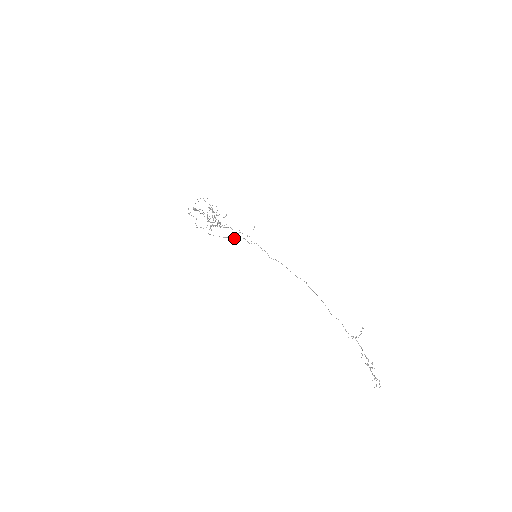
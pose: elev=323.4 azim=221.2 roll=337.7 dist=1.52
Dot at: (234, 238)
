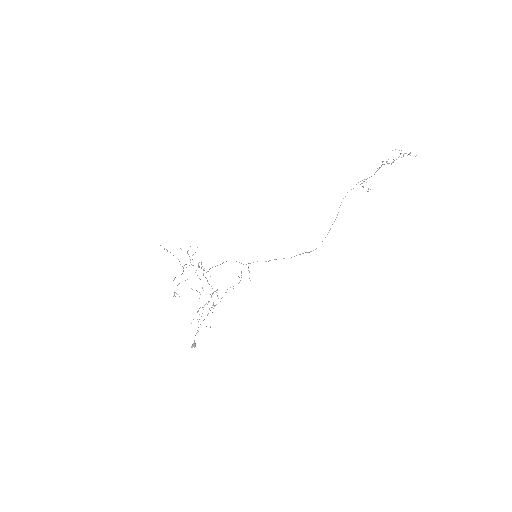
Dot at: occluded
